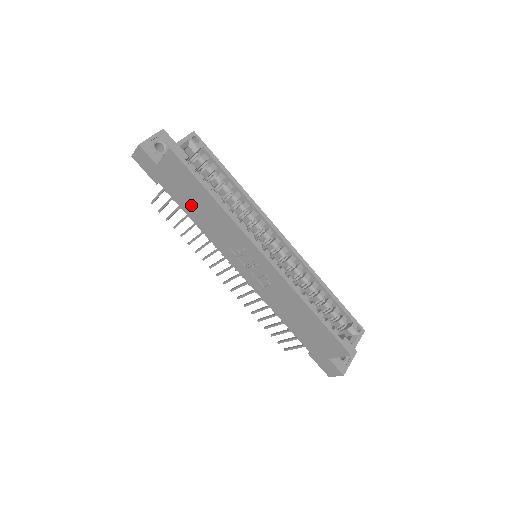
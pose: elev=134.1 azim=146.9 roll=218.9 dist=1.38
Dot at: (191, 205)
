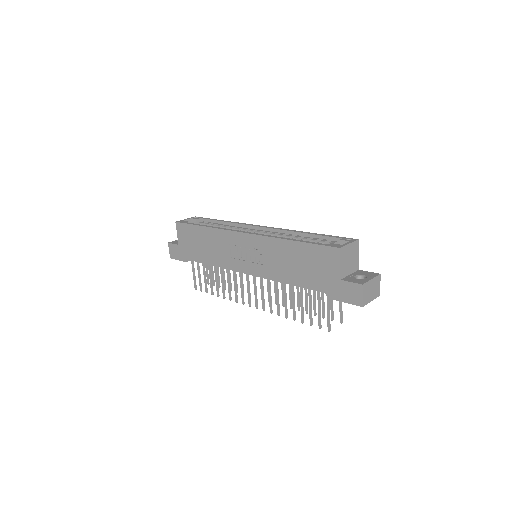
Dot at: (202, 251)
